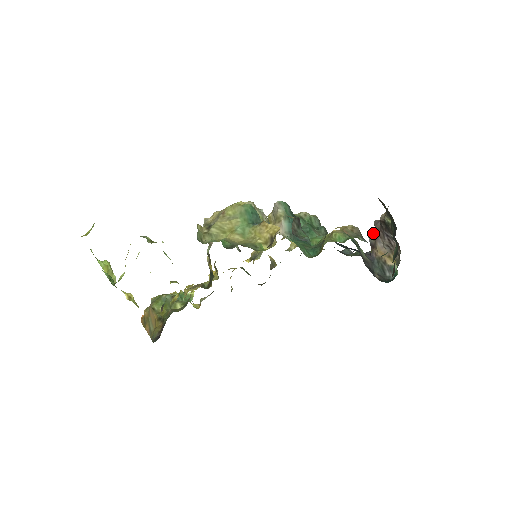
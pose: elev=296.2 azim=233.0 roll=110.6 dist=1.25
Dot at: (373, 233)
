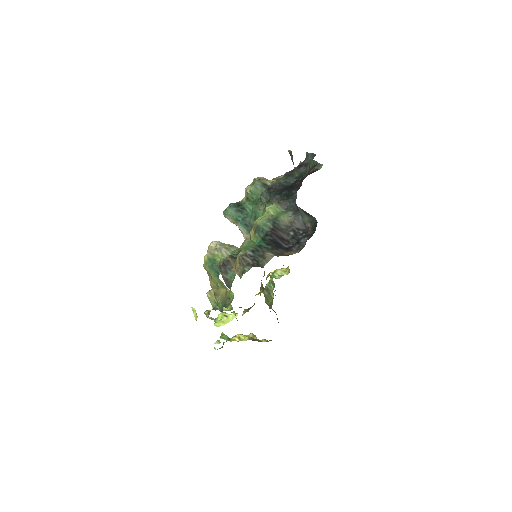
Dot at: occluded
